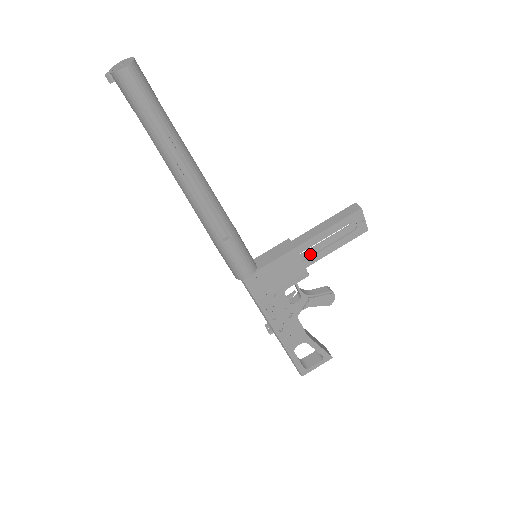
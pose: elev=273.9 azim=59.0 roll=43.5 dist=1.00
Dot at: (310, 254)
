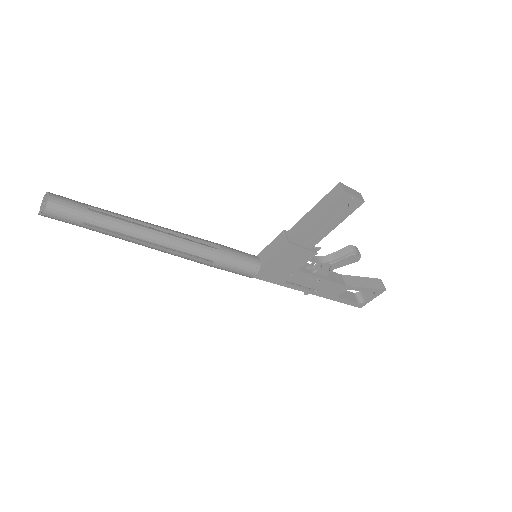
Dot at: (314, 233)
